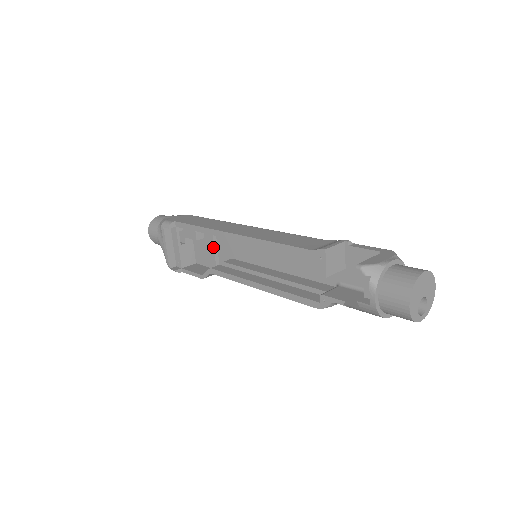
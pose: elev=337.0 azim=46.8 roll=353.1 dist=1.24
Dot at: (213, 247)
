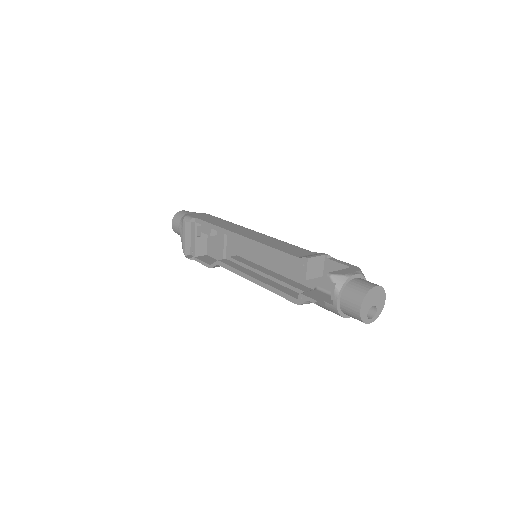
Dot at: (223, 244)
